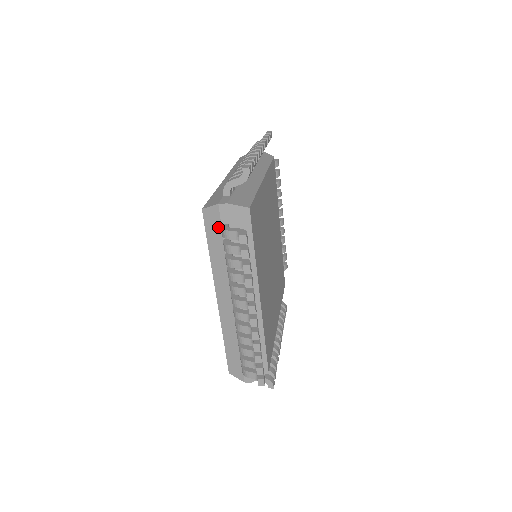
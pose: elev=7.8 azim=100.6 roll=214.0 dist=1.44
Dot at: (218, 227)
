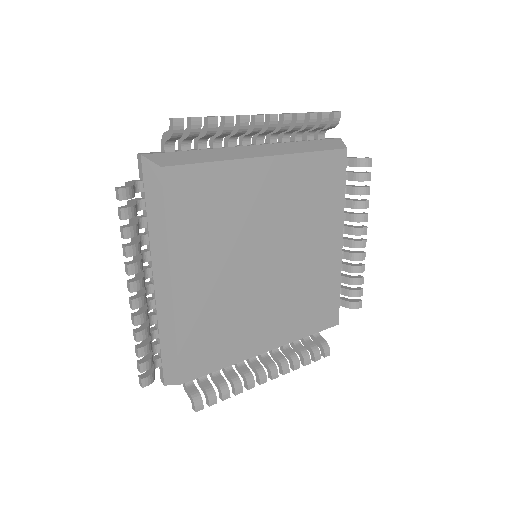
Dot at: occluded
